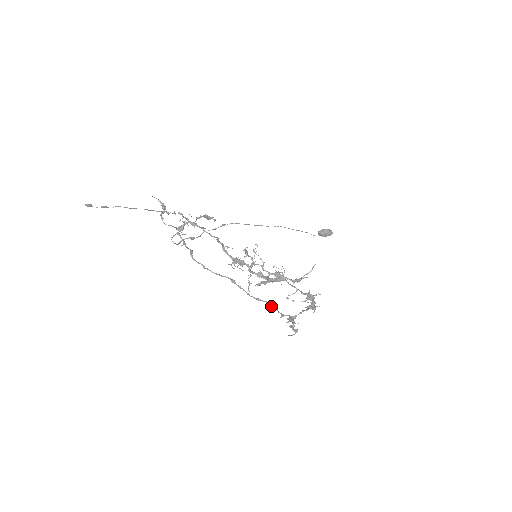
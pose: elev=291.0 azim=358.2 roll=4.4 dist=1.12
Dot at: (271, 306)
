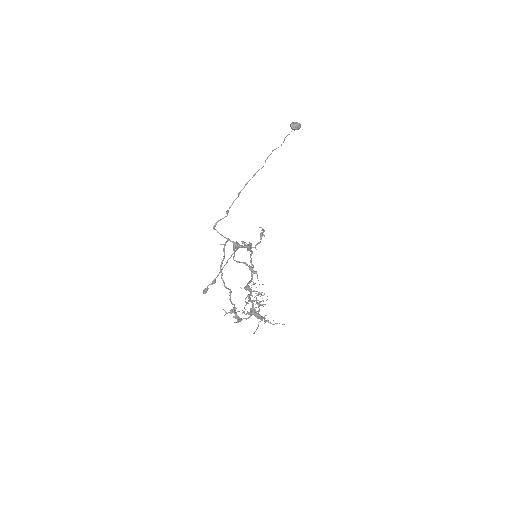
Dot at: occluded
